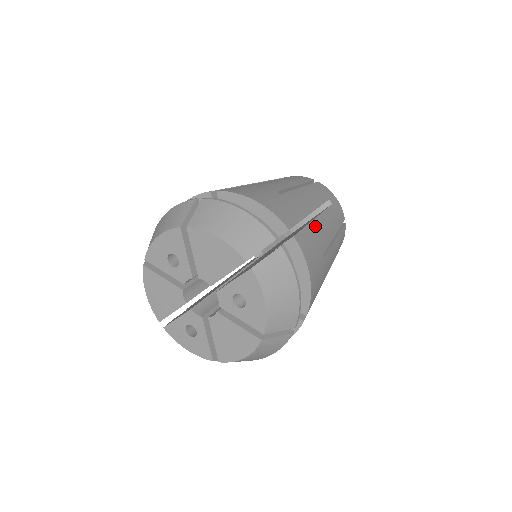
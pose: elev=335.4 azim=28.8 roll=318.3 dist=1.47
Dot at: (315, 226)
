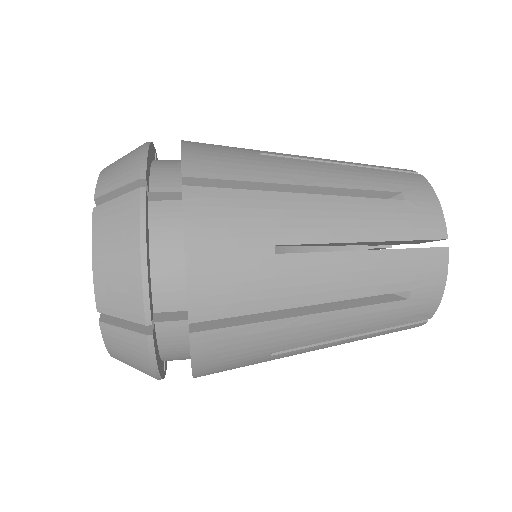
Dot at: (285, 325)
